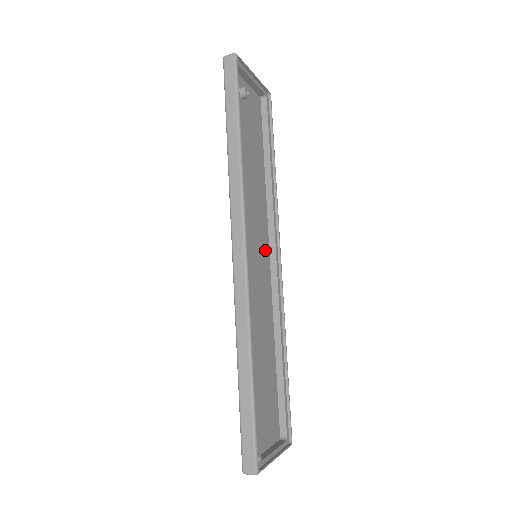
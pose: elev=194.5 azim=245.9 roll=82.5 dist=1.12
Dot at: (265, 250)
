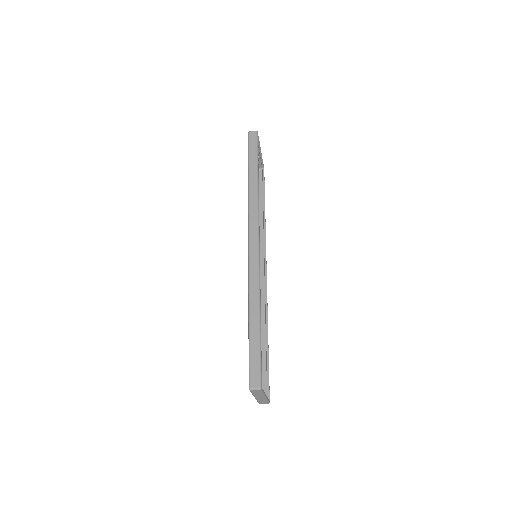
Dot at: occluded
